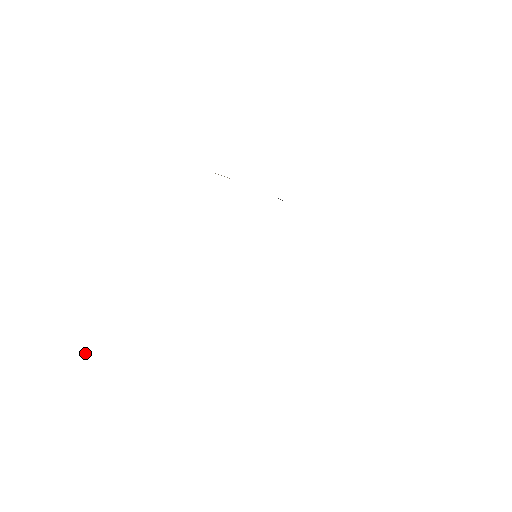
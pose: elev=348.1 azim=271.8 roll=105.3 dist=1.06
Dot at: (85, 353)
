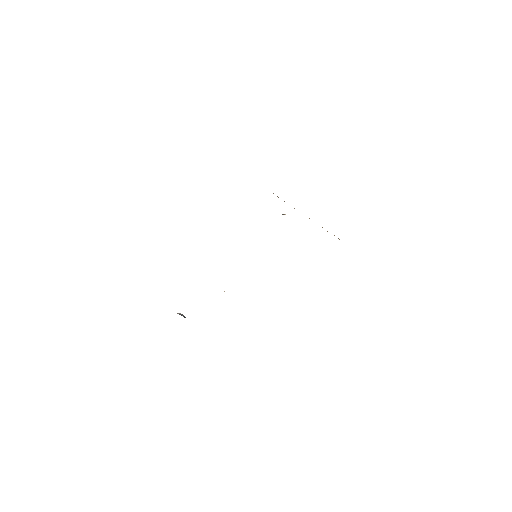
Dot at: (181, 315)
